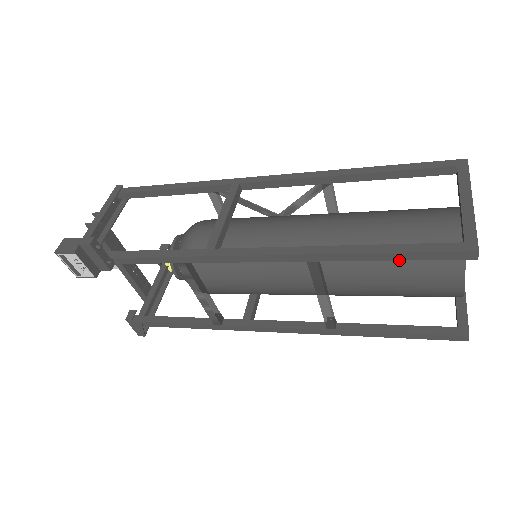
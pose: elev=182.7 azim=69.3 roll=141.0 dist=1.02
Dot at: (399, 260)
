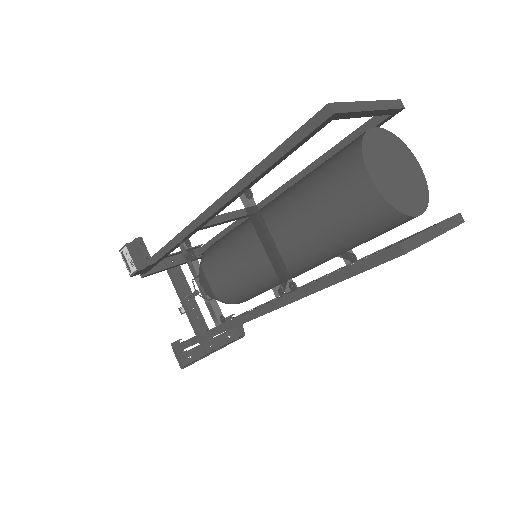
Dot at: (286, 153)
